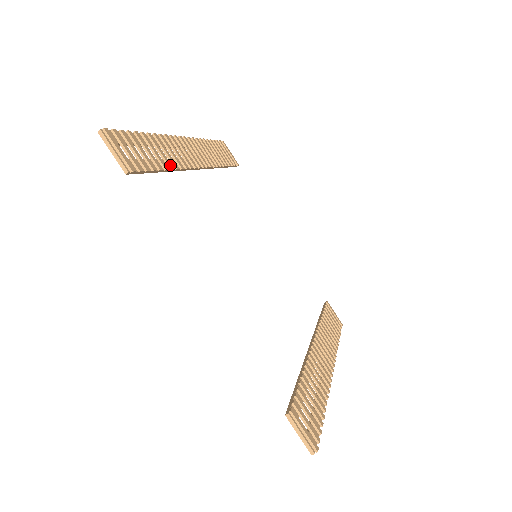
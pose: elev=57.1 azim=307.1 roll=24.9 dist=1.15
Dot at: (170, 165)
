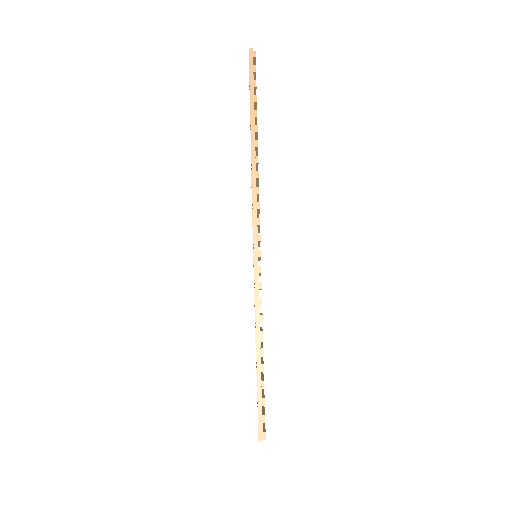
Dot at: occluded
